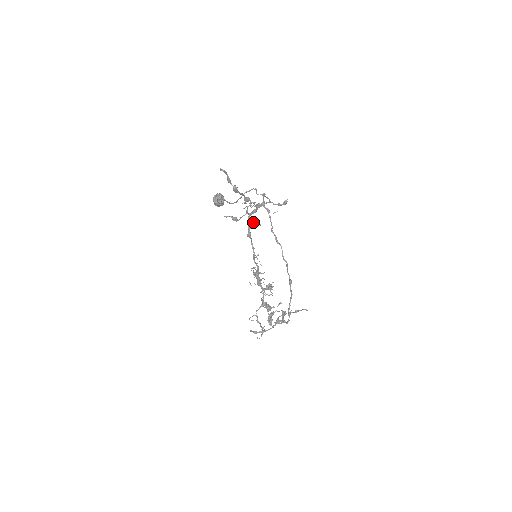
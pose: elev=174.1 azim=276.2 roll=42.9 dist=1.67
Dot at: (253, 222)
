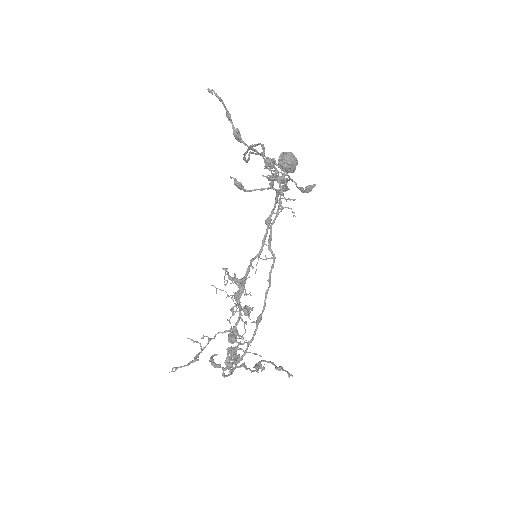
Dot at: occluded
